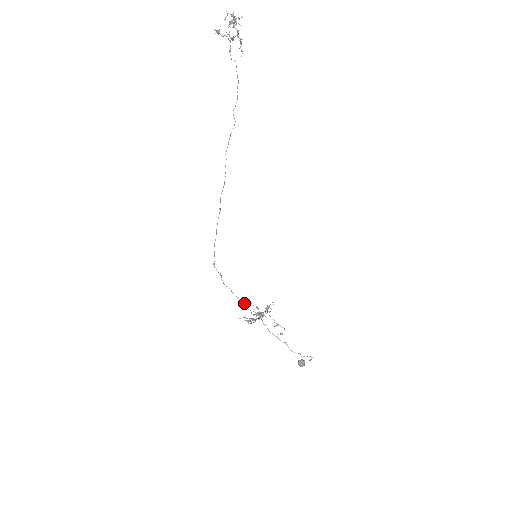
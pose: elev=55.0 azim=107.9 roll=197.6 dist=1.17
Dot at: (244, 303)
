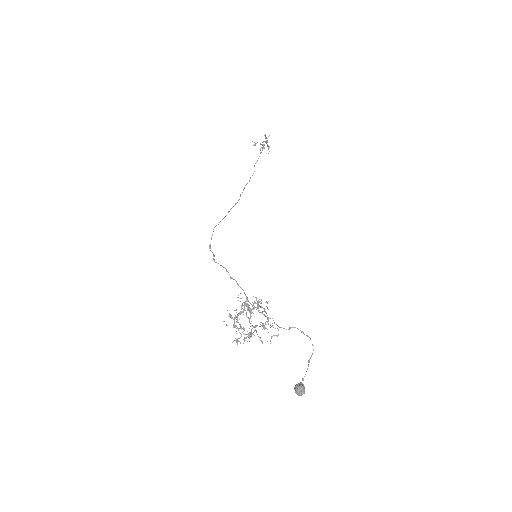
Dot at: (231, 277)
